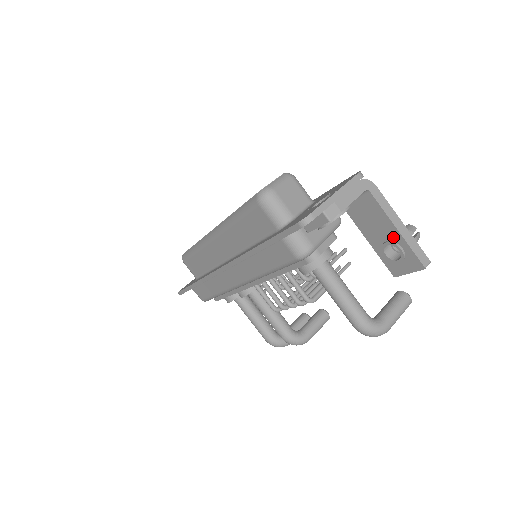
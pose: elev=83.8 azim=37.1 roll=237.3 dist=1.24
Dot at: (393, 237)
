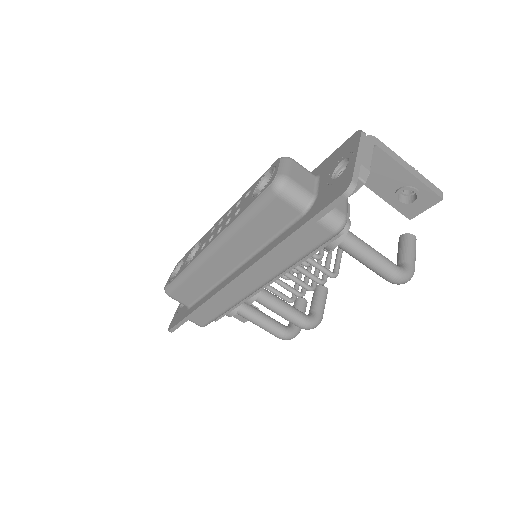
Dot at: (406, 181)
